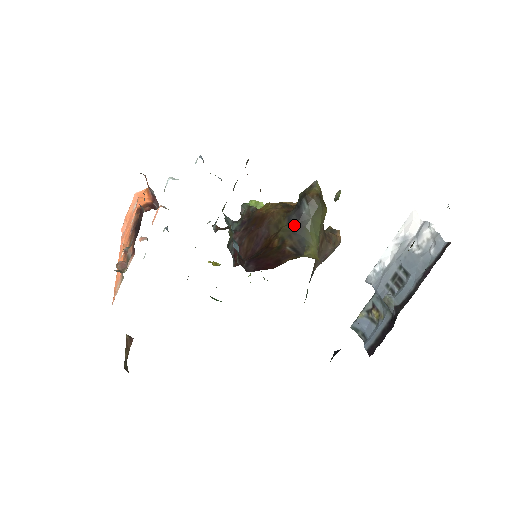
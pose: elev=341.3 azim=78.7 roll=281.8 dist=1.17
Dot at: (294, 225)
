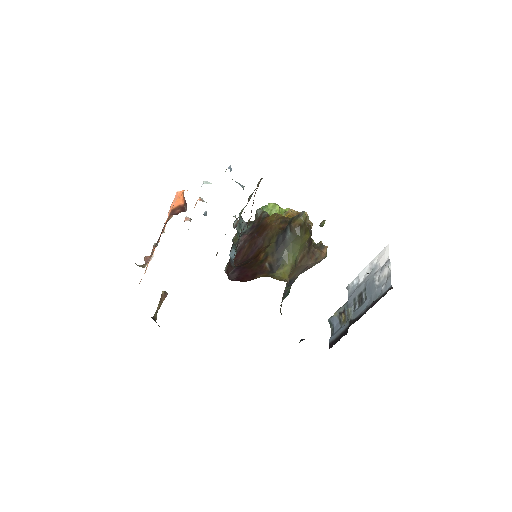
Dot at: (278, 245)
